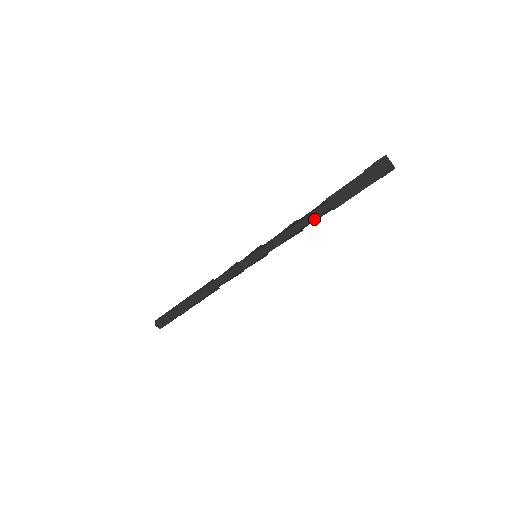
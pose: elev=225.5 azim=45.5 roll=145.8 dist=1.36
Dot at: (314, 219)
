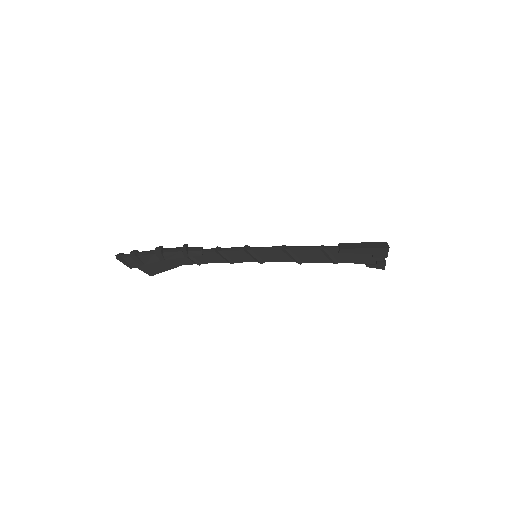
Dot at: (323, 248)
